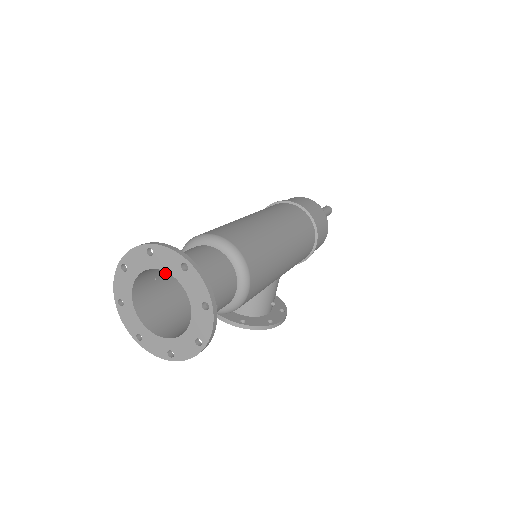
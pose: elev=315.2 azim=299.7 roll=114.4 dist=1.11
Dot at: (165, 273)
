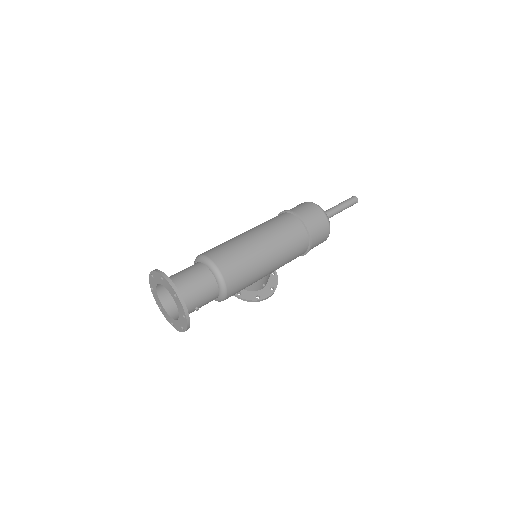
Dot at: occluded
